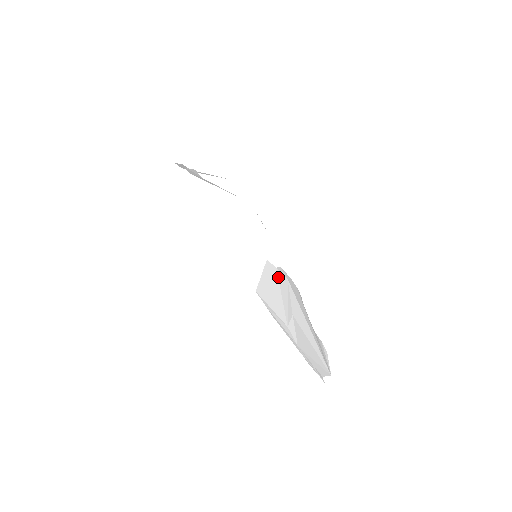
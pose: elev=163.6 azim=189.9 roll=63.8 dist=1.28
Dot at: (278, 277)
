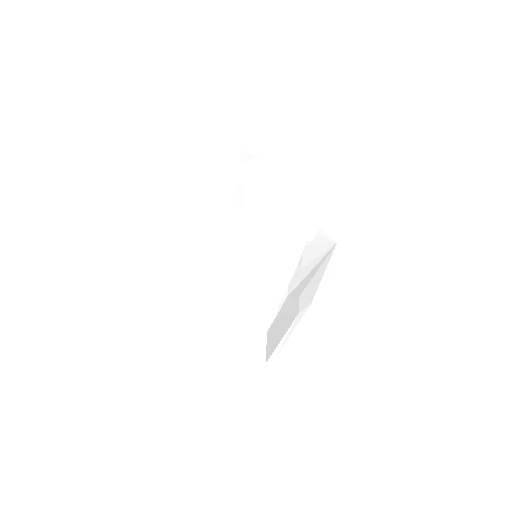
Dot at: (280, 315)
